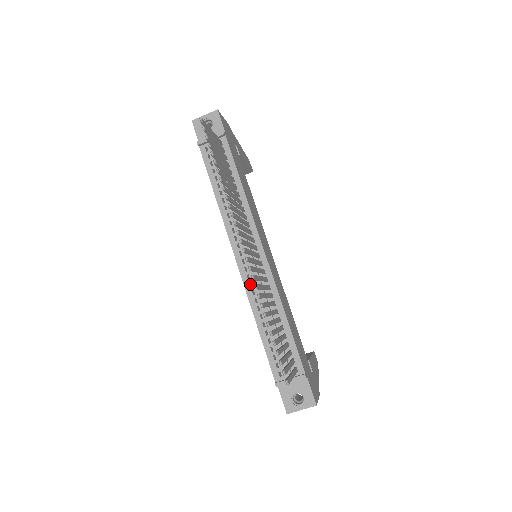
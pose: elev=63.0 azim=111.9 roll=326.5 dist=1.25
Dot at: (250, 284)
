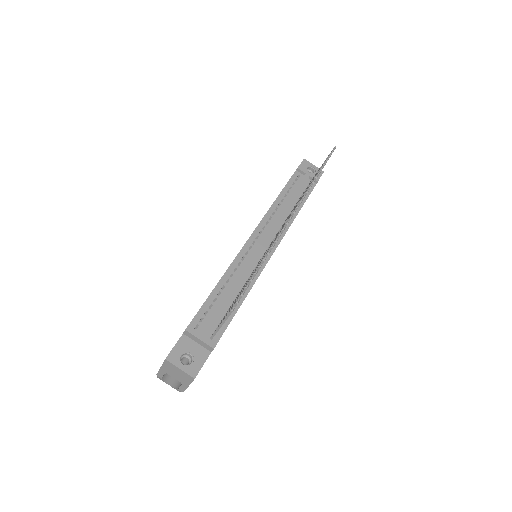
Dot at: (242, 258)
